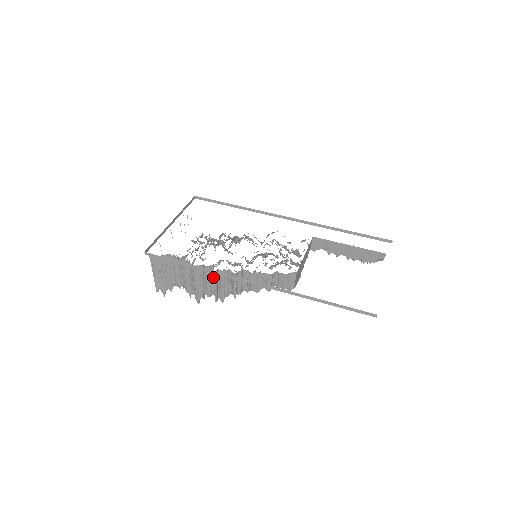
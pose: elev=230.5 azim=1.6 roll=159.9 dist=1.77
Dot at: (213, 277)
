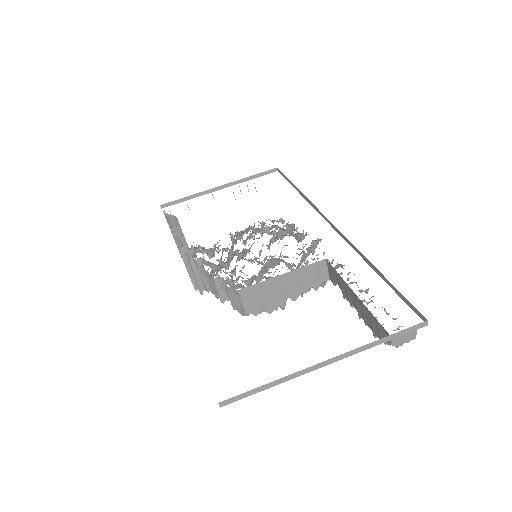
Dot at: (181, 256)
